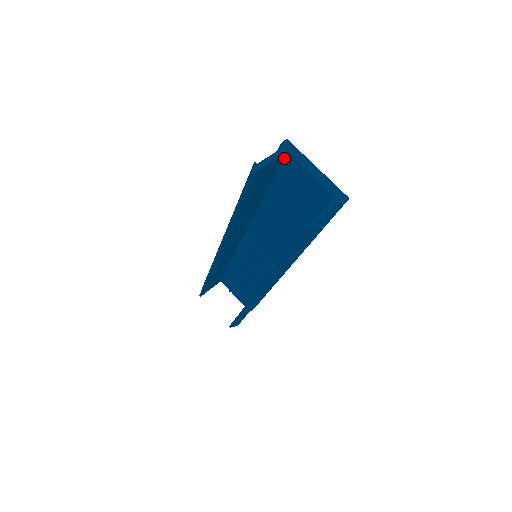
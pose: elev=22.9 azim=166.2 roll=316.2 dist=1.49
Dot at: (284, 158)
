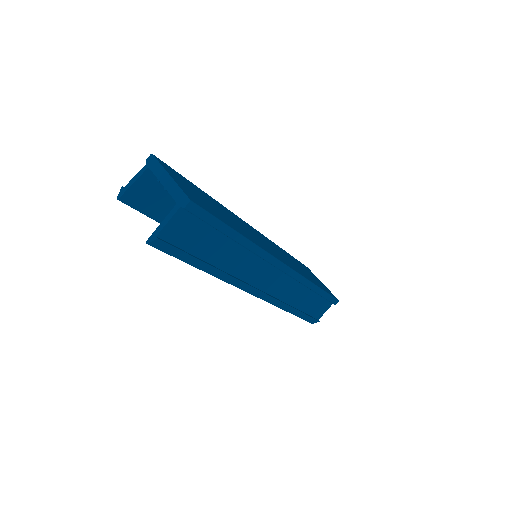
Dot at: occluded
